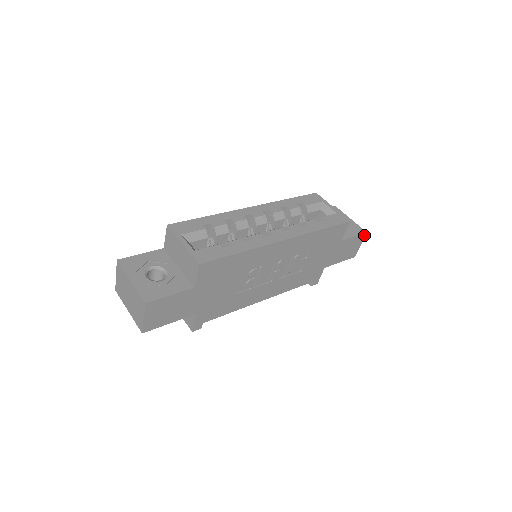
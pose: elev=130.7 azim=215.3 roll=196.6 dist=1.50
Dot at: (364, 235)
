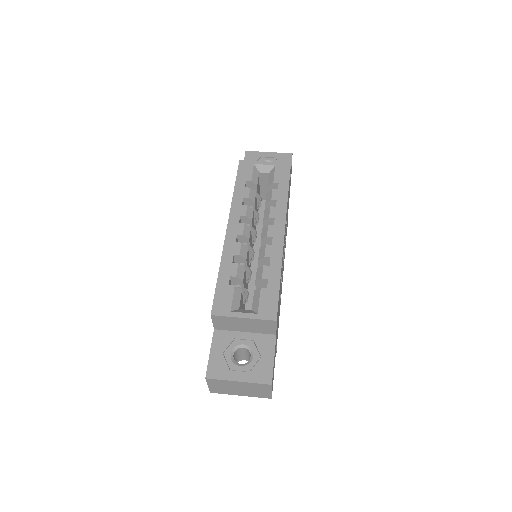
Dot at: occluded
